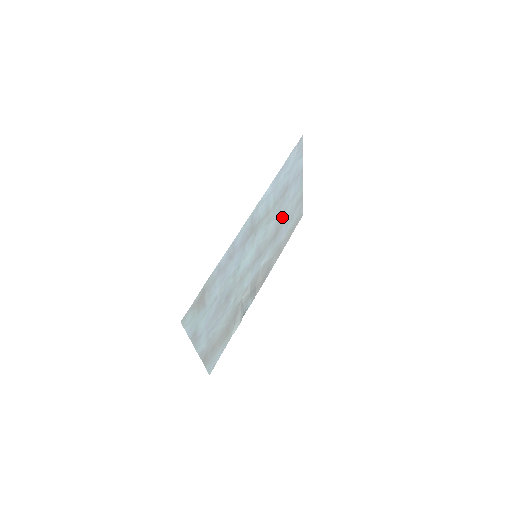
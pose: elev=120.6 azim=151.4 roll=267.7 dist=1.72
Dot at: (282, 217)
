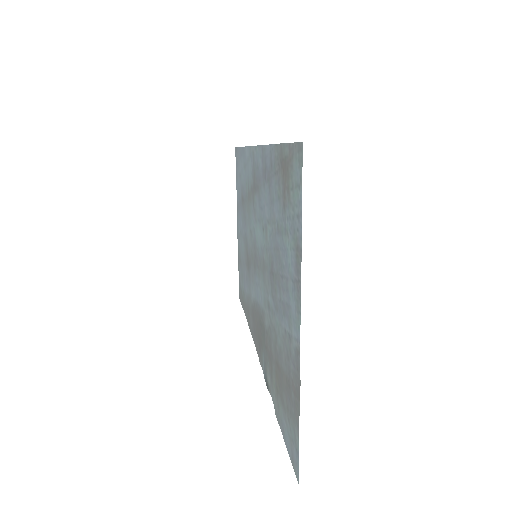
Dot at: (244, 246)
